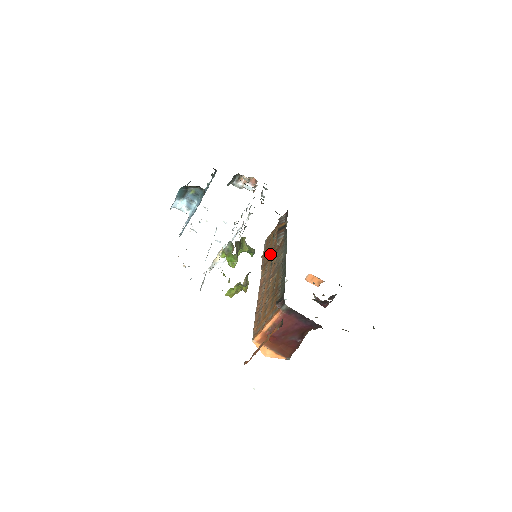
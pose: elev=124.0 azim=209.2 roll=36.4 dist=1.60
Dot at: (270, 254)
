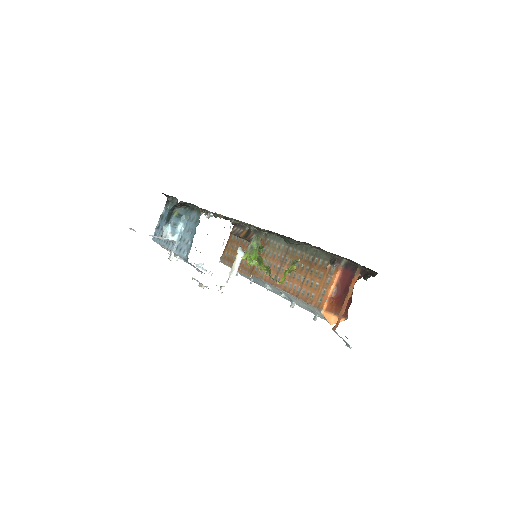
Dot at: occluded
